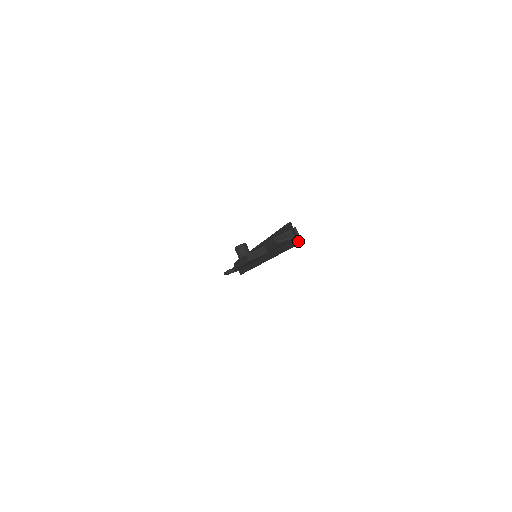
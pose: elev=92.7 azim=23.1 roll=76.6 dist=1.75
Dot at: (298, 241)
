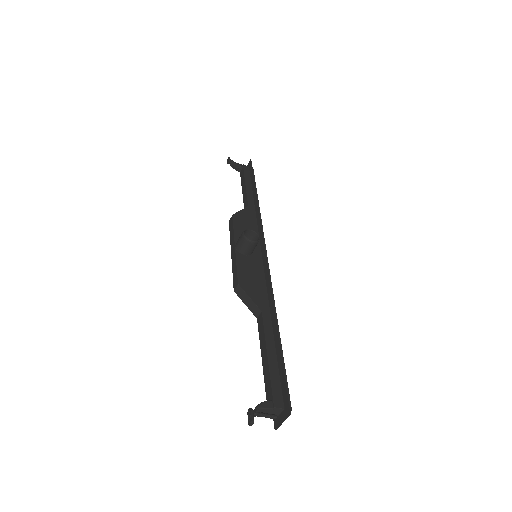
Dot at: (276, 427)
